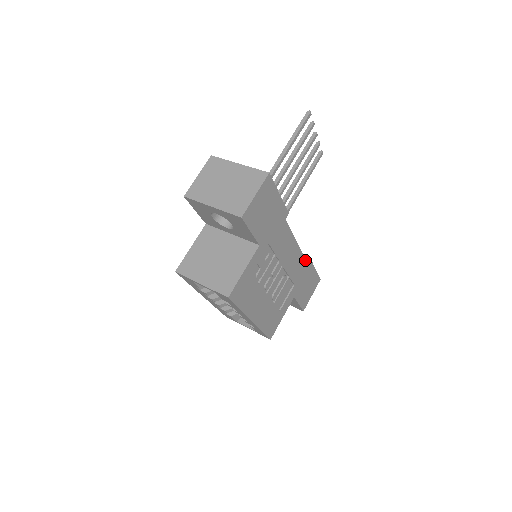
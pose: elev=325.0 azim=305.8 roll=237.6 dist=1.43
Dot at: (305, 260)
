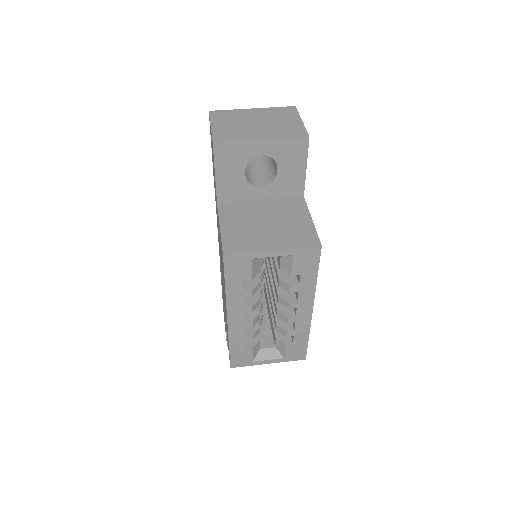
Dot at: occluded
